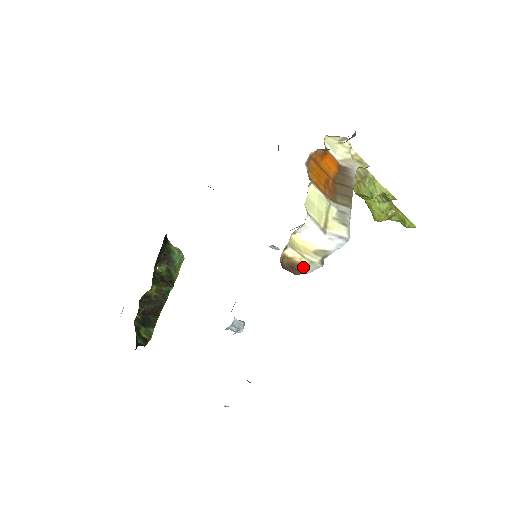
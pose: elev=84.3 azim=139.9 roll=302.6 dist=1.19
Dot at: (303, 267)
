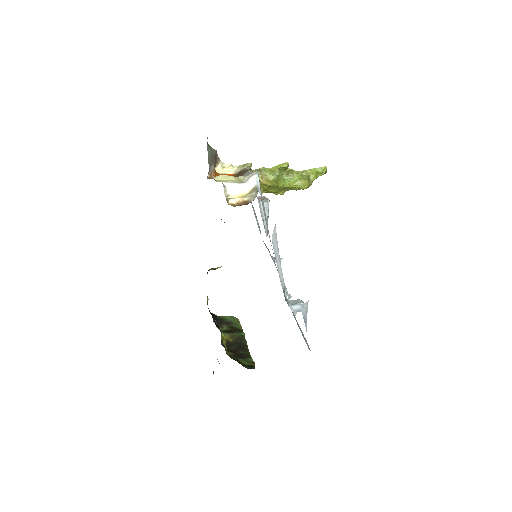
Dot at: (249, 201)
